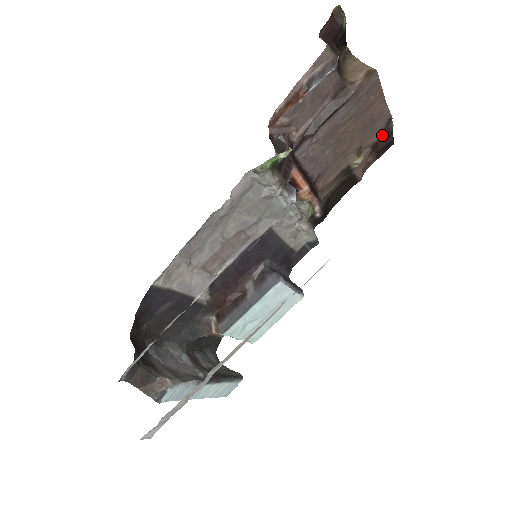
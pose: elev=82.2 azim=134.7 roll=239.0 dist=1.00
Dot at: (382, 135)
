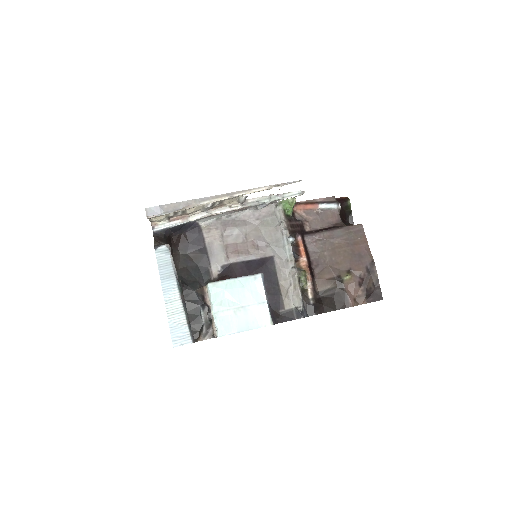
Dot at: (368, 273)
